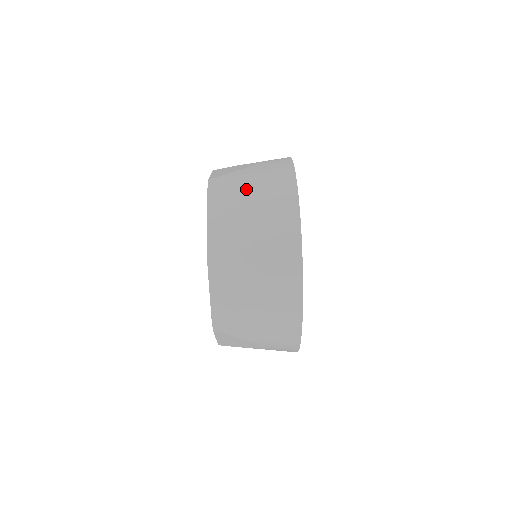
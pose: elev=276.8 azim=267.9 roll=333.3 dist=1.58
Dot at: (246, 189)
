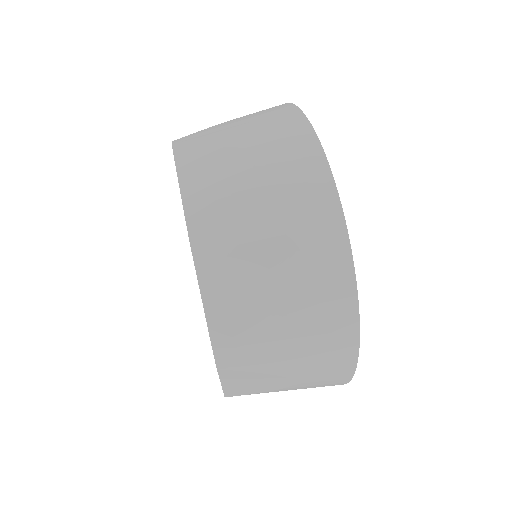
Dot at: (232, 138)
